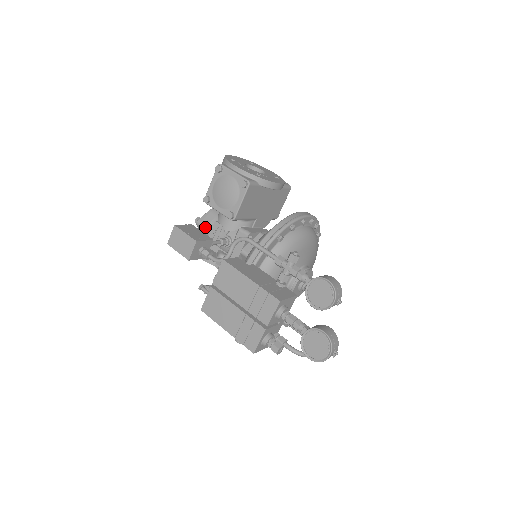
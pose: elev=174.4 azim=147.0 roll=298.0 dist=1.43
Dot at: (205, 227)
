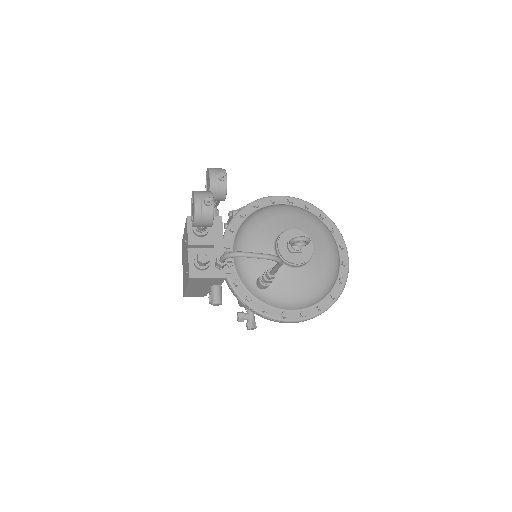
Dot at: occluded
